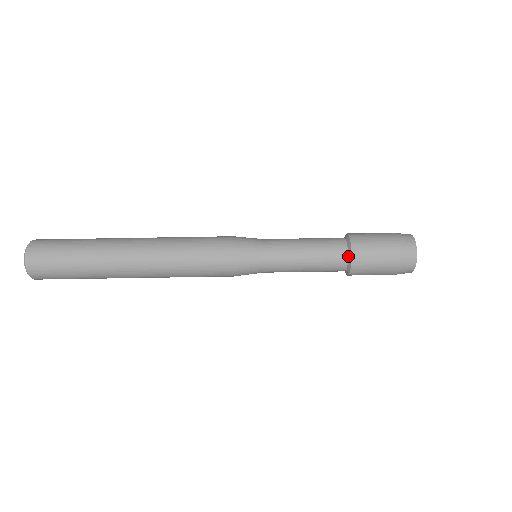
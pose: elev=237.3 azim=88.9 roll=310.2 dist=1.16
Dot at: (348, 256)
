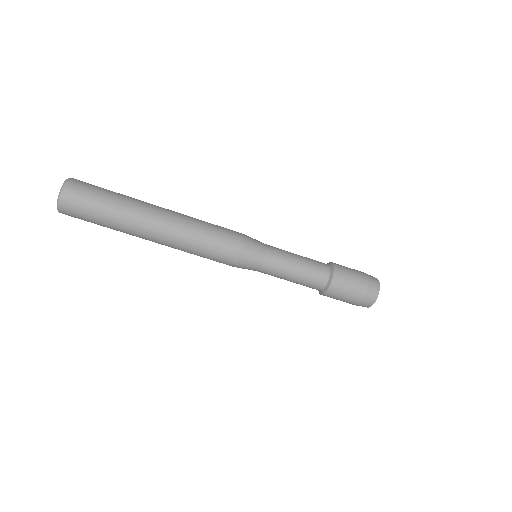
Dot at: (328, 281)
